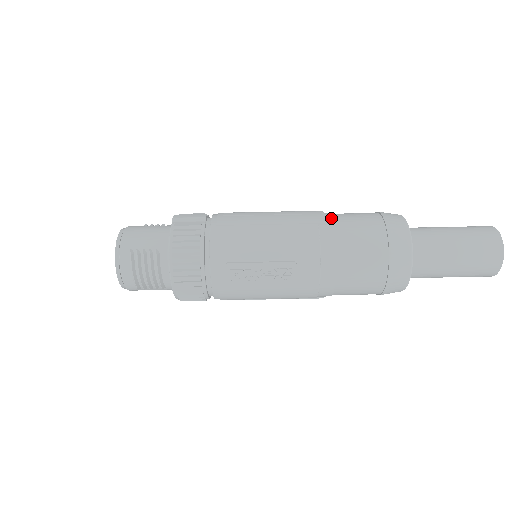
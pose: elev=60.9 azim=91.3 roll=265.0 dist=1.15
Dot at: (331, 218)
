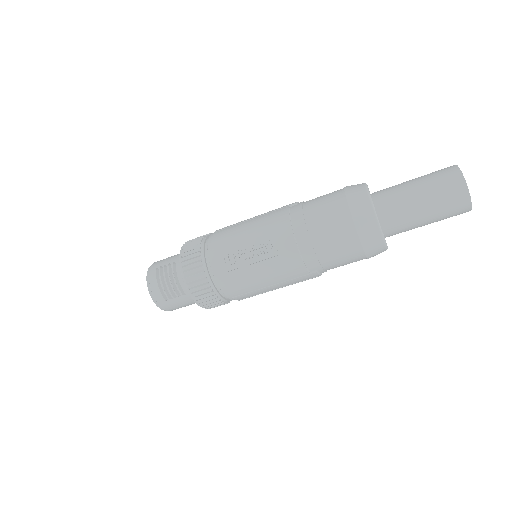
Dot at: occluded
